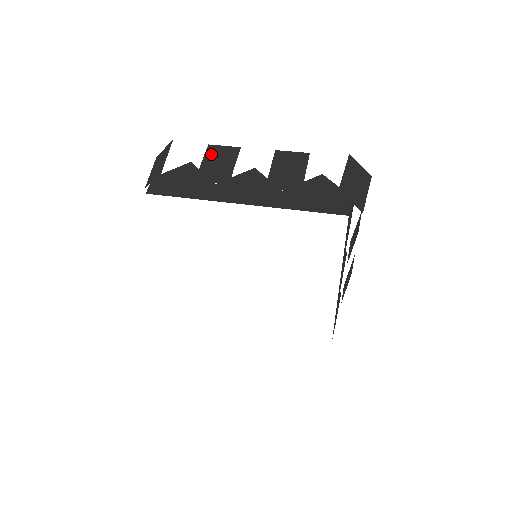
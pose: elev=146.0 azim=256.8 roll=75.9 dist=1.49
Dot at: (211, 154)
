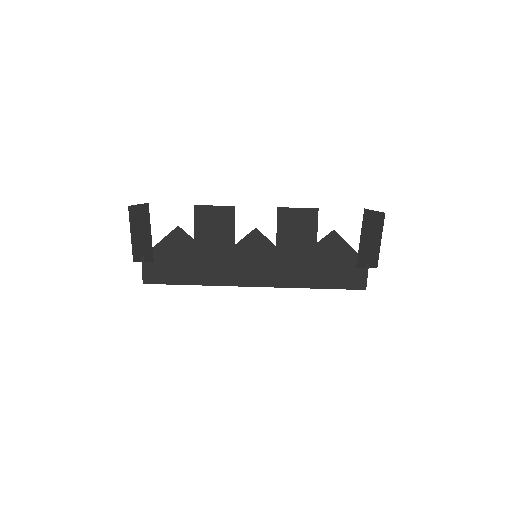
Dot at: (202, 221)
